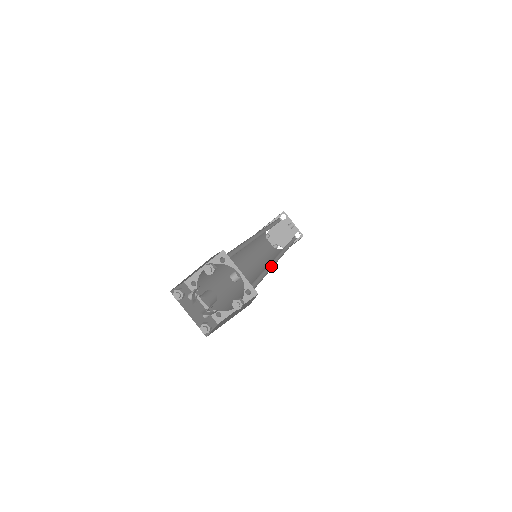
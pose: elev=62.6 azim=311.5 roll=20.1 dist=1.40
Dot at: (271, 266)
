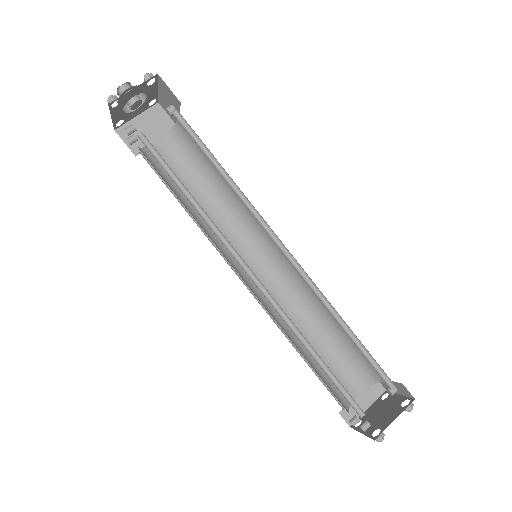
Dot at: (253, 214)
